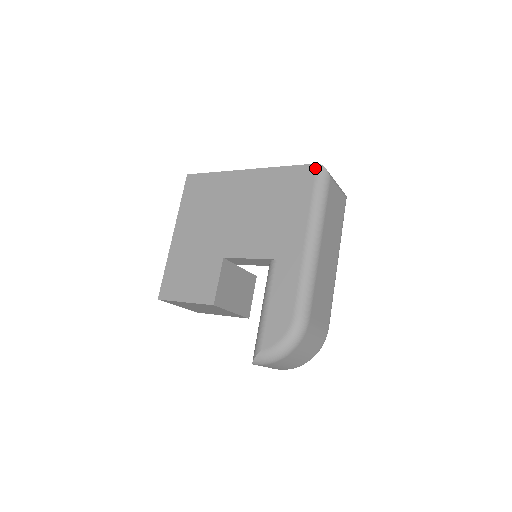
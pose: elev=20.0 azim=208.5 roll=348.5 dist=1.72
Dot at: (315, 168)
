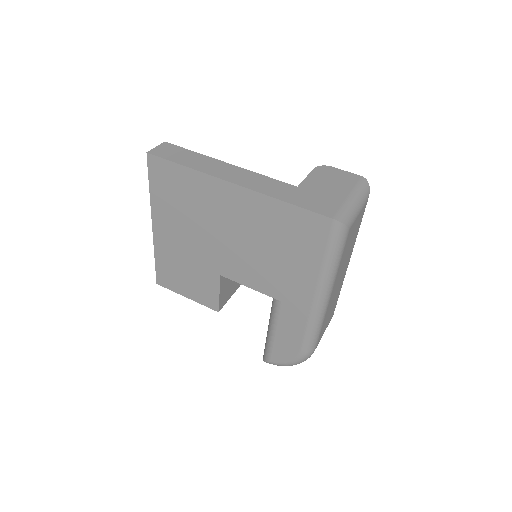
Dot at: (330, 224)
